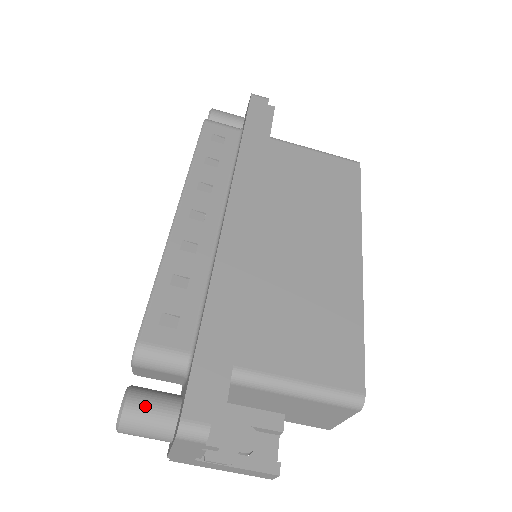
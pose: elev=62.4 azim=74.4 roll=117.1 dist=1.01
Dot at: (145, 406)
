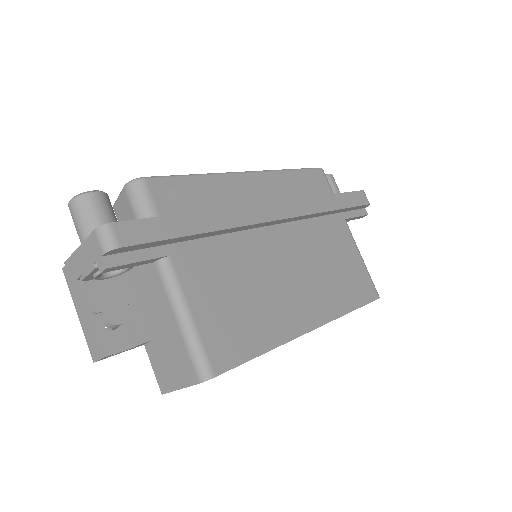
Dot at: (101, 207)
